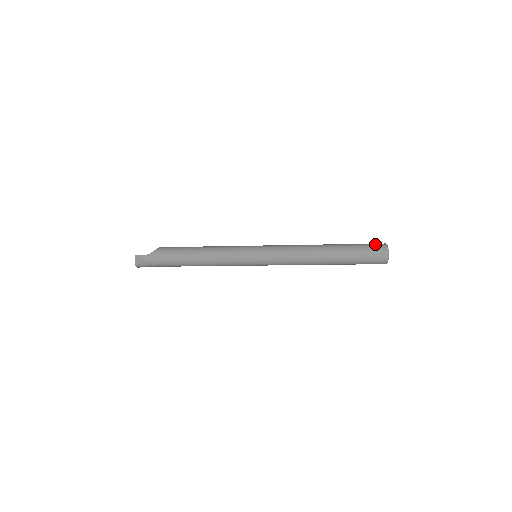
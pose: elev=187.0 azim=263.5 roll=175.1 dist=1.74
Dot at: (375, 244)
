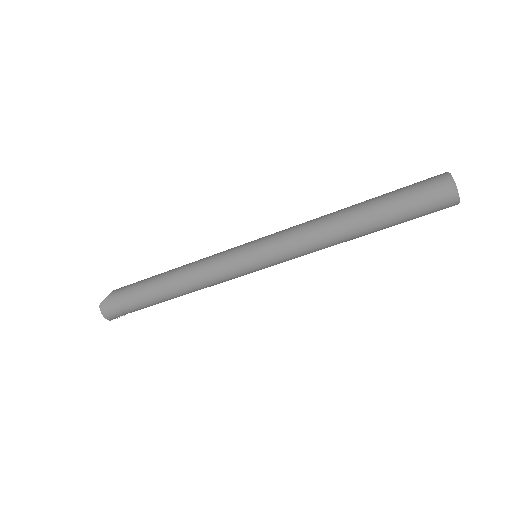
Dot at: occluded
